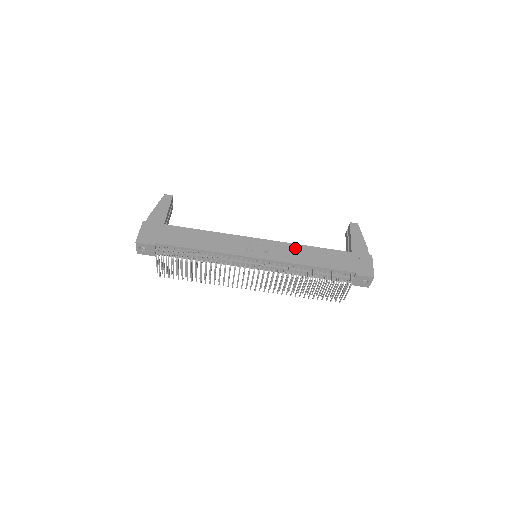
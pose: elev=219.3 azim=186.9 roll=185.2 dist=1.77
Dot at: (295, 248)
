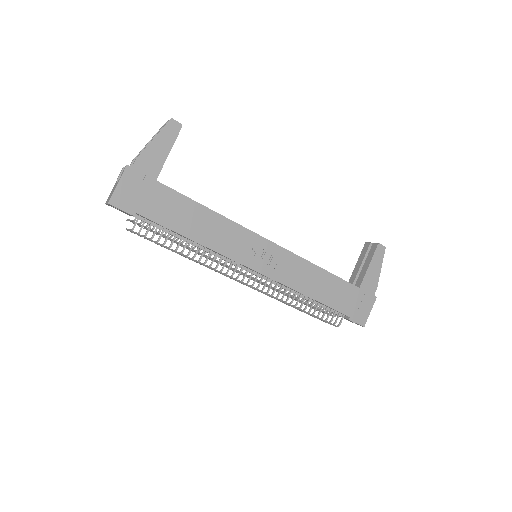
Dot at: (304, 267)
